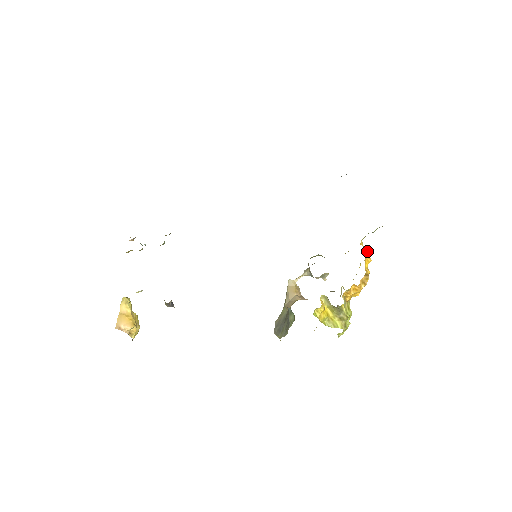
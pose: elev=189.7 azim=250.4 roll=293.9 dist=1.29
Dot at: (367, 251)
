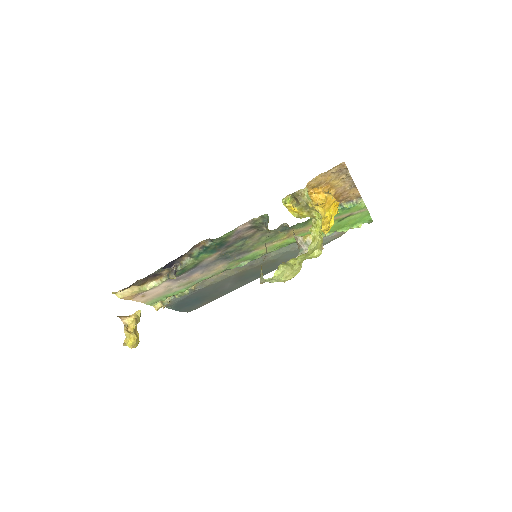
Dot at: occluded
